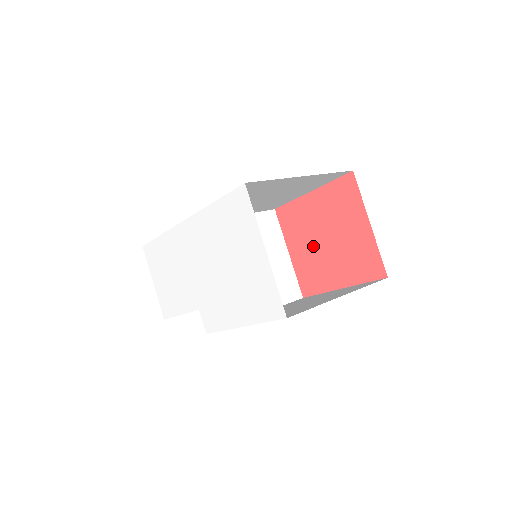
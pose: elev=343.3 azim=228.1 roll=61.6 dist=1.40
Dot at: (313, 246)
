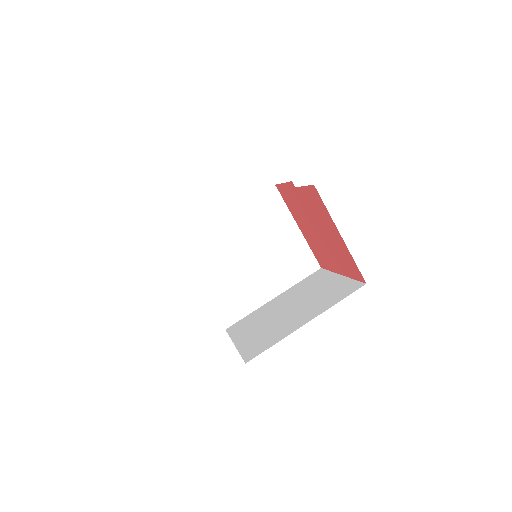
Dot at: (312, 233)
